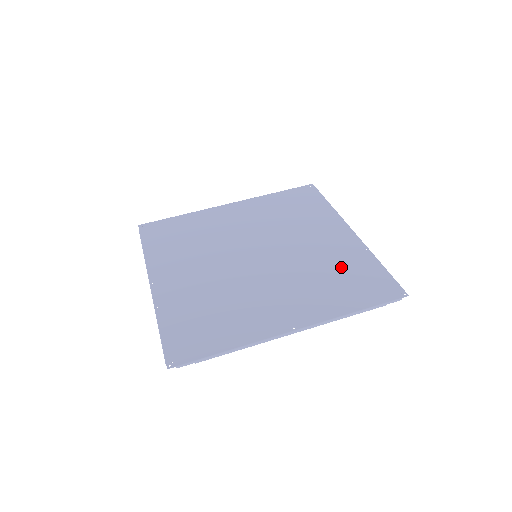
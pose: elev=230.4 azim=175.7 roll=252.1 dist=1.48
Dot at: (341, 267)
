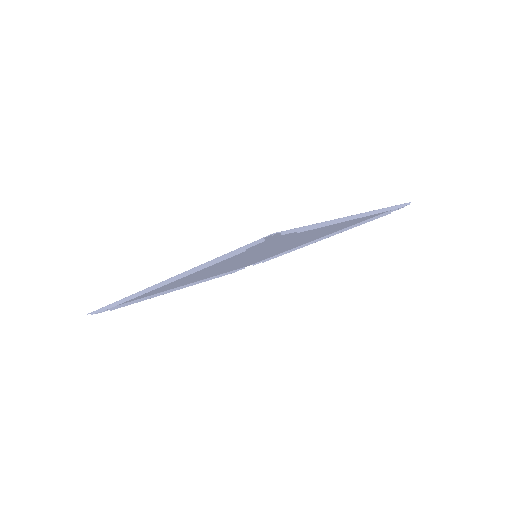
Dot at: (340, 227)
